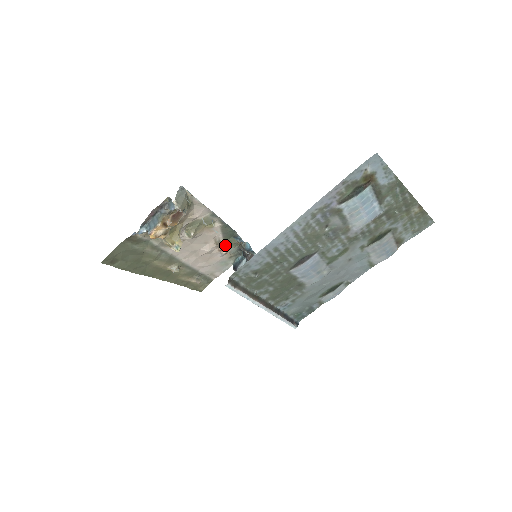
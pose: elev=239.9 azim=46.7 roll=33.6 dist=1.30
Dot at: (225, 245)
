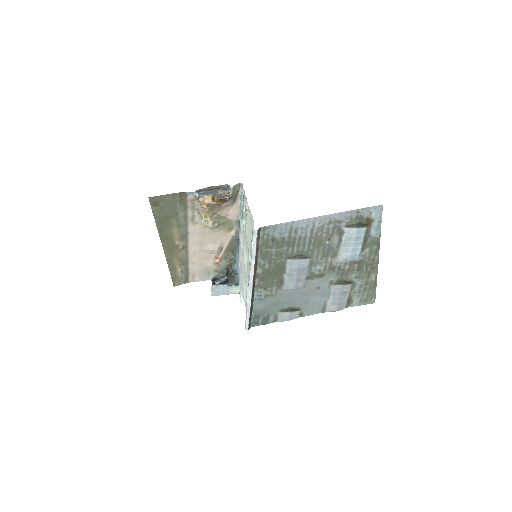
Dot at: (222, 255)
